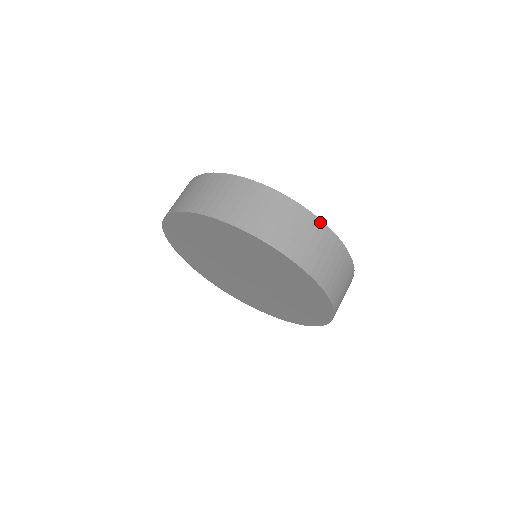
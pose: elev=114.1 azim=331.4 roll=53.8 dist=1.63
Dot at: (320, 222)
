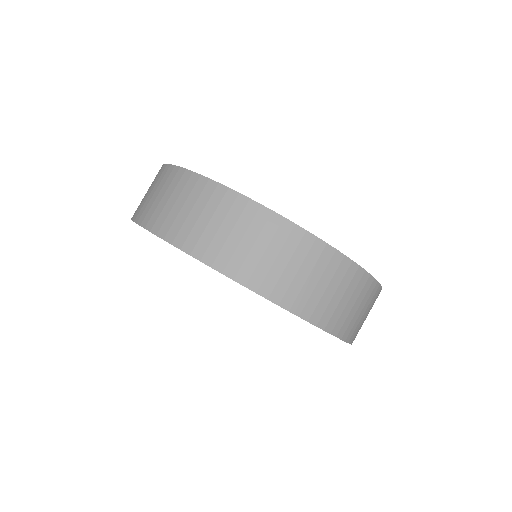
Dot at: occluded
